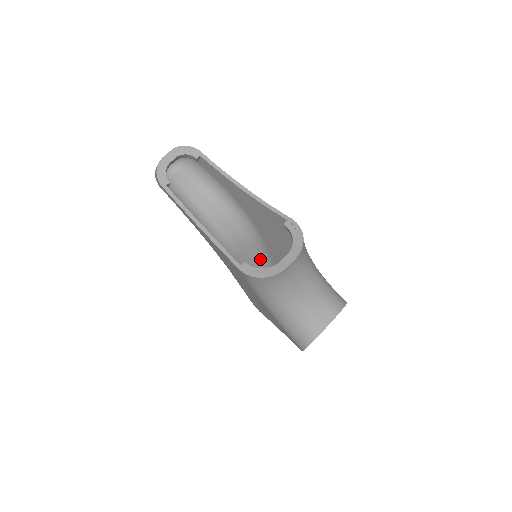
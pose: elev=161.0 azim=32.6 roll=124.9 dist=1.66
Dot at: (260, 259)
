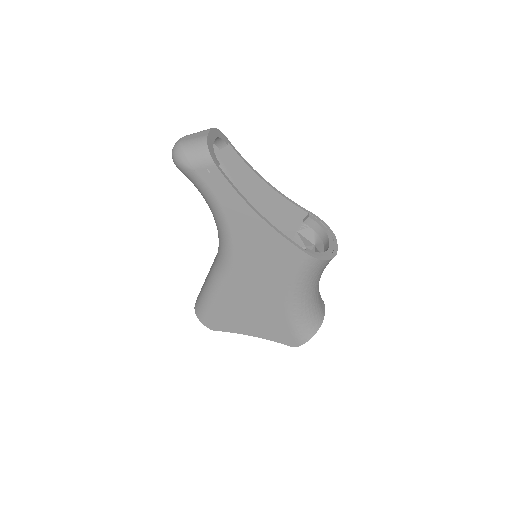
Dot at: occluded
